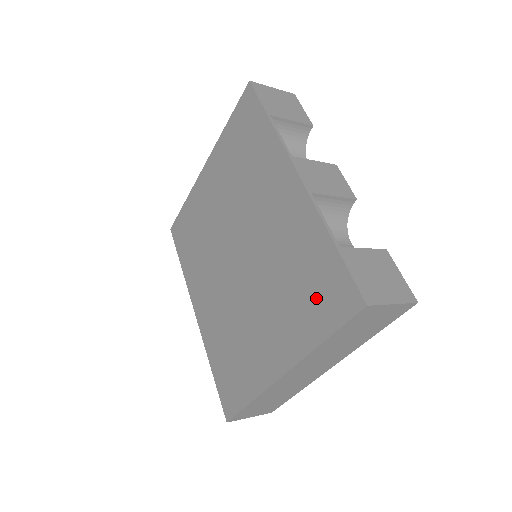
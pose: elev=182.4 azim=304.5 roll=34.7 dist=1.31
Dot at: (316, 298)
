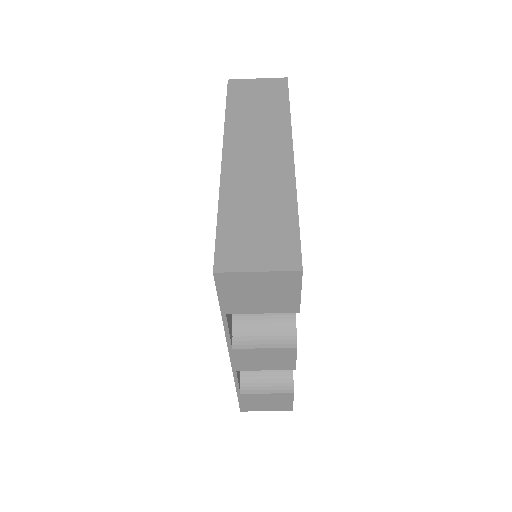
Dot at: occluded
